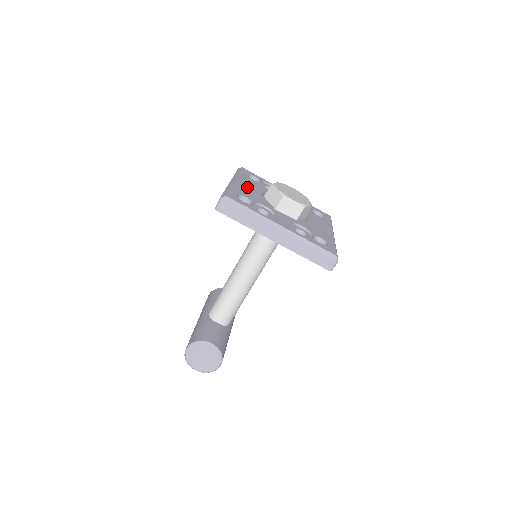
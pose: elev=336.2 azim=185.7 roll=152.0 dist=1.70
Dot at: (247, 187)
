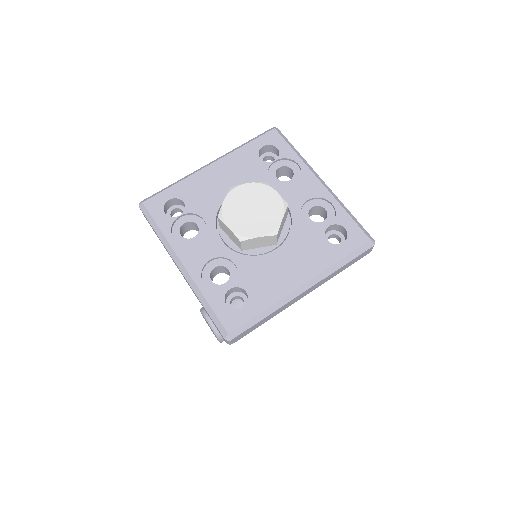
Dot at: (218, 179)
